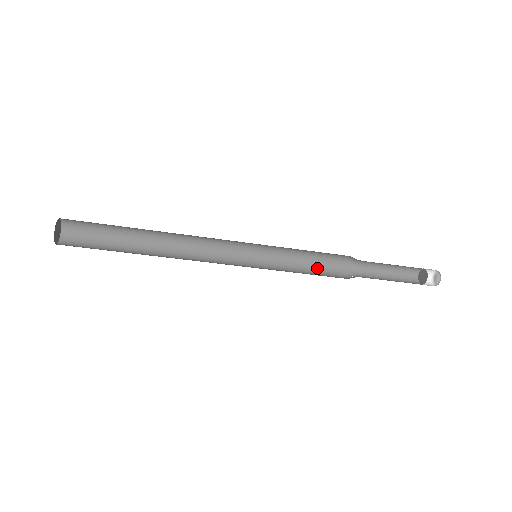
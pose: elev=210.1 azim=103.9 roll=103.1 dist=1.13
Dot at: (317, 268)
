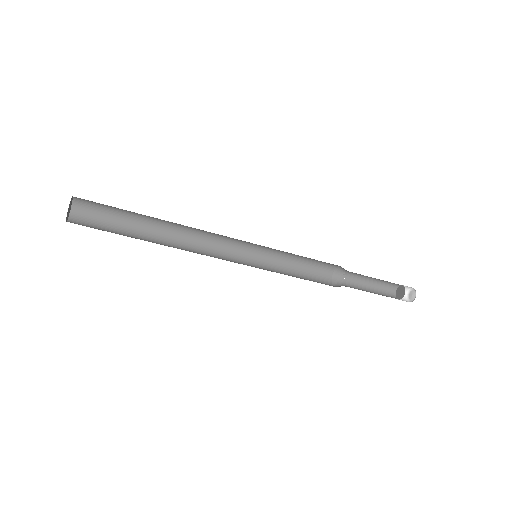
Dot at: occluded
